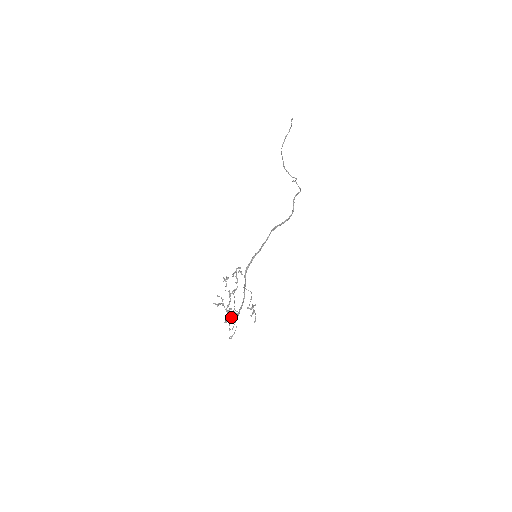
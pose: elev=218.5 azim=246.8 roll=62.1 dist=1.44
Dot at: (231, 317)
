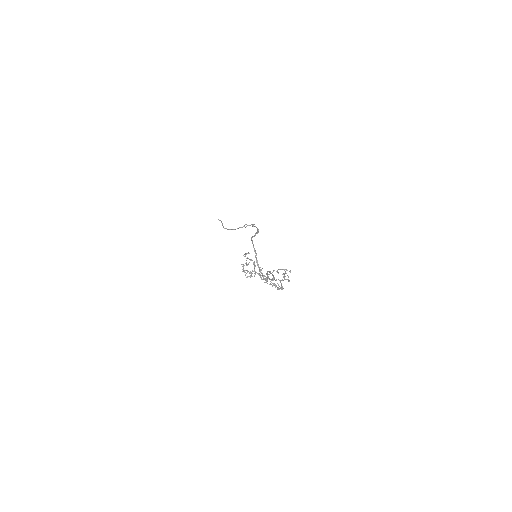
Dot at: occluded
